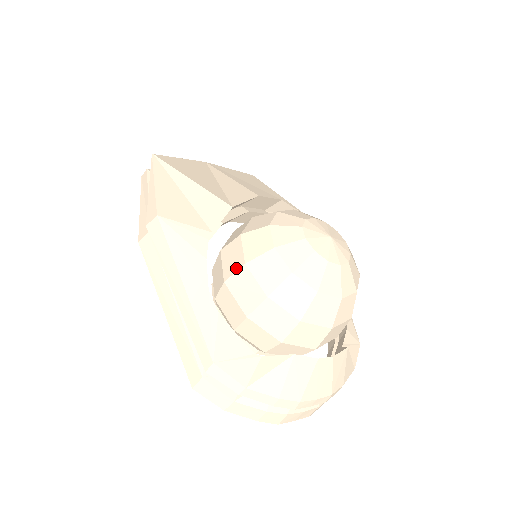
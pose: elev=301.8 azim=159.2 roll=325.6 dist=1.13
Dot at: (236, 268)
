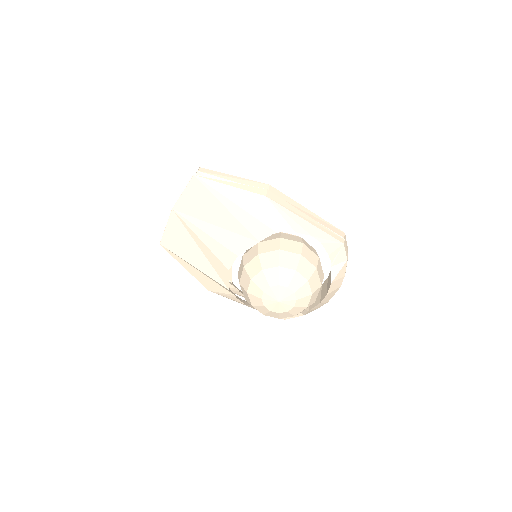
Dot at: occluded
